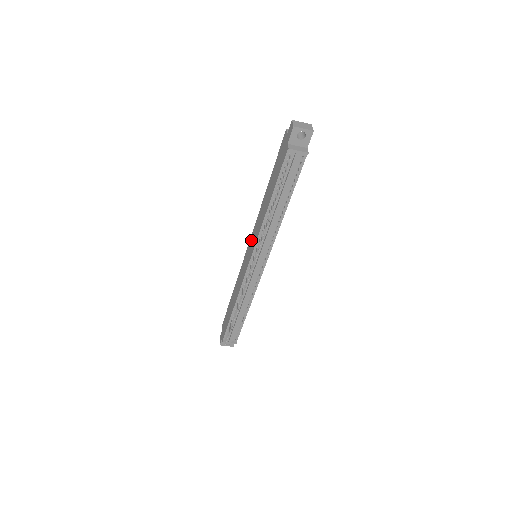
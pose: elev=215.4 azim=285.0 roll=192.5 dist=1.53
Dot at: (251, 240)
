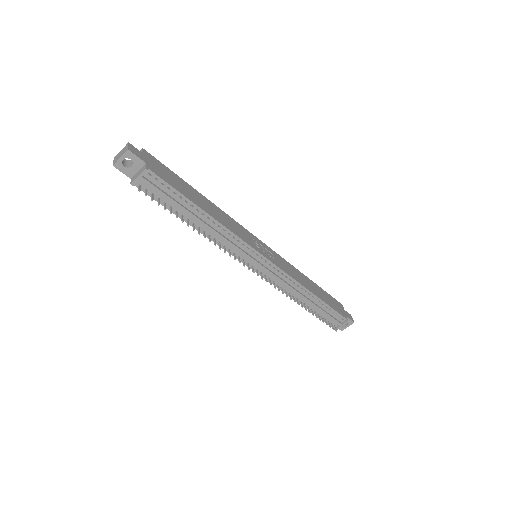
Dot at: occluded
